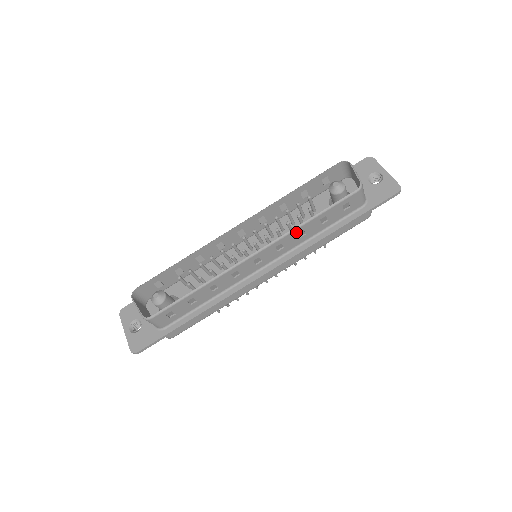
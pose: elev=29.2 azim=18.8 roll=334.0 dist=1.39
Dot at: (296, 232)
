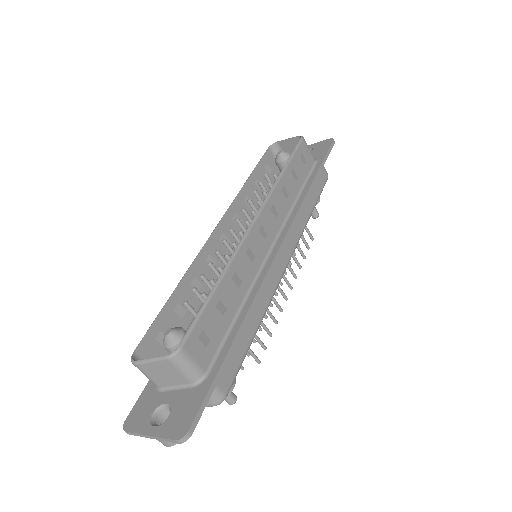
Dot at: (279, 188)
